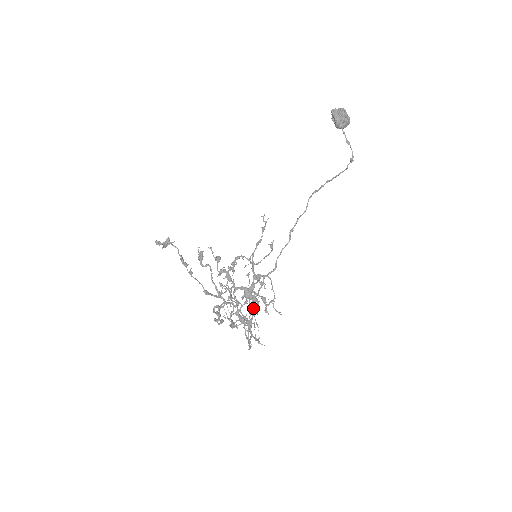
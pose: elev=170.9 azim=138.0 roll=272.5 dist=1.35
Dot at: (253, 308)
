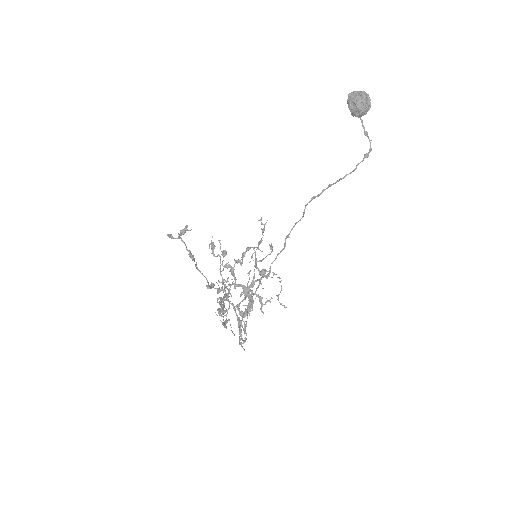
Dot at: (245, 309)
